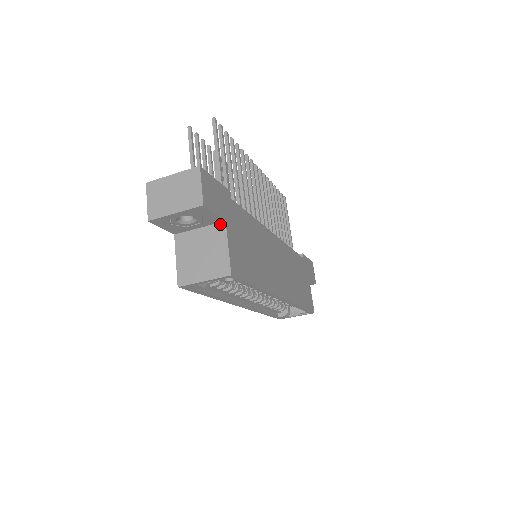
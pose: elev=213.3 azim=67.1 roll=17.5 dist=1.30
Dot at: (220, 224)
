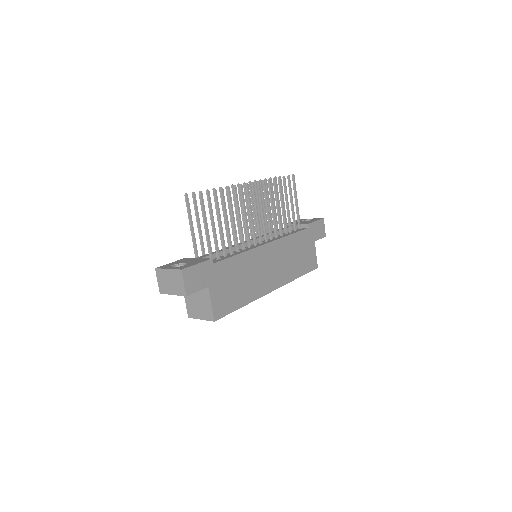
Dot at: (206, 288)
